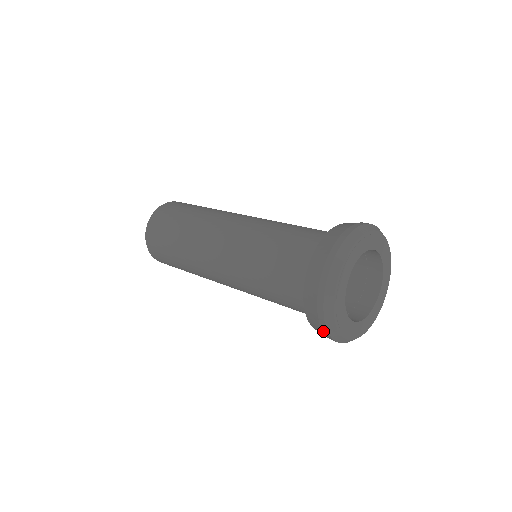
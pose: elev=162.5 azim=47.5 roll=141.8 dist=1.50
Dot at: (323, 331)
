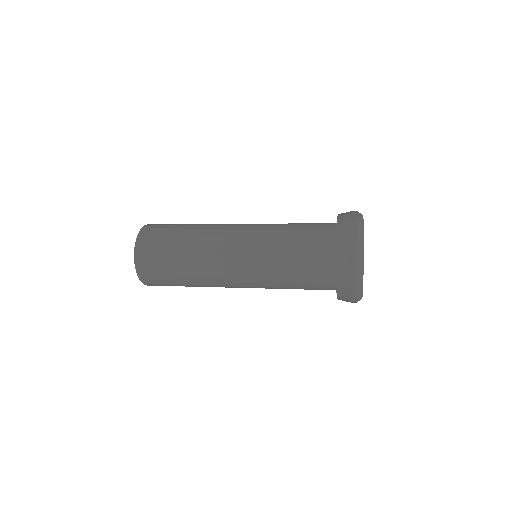
Dot at: (352, 240)
